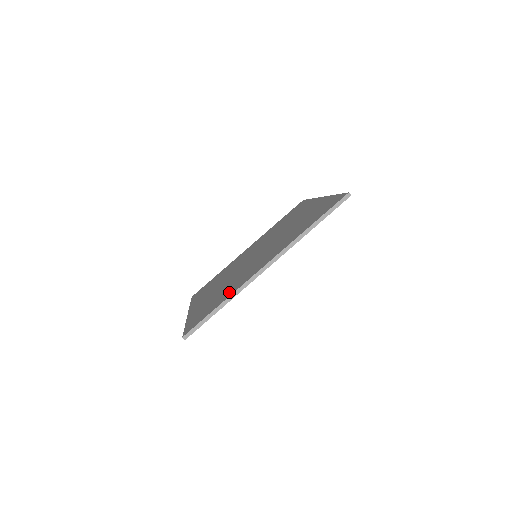
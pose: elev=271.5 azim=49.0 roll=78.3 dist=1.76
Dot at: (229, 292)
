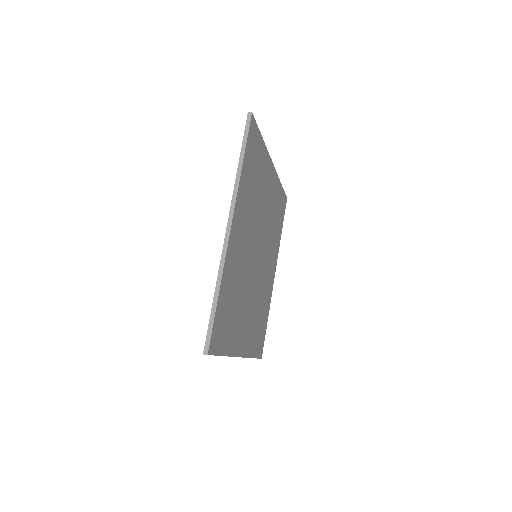
Dot at: occluded
